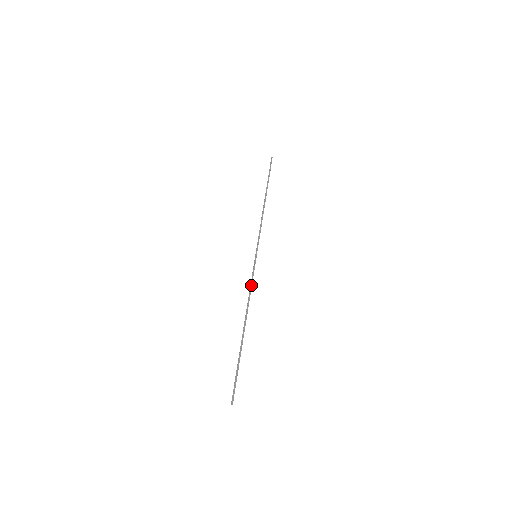
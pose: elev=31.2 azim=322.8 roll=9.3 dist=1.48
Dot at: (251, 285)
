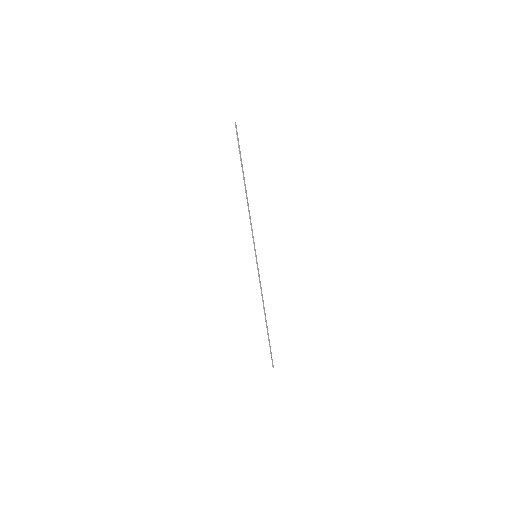
Dot at: (260, 284)
